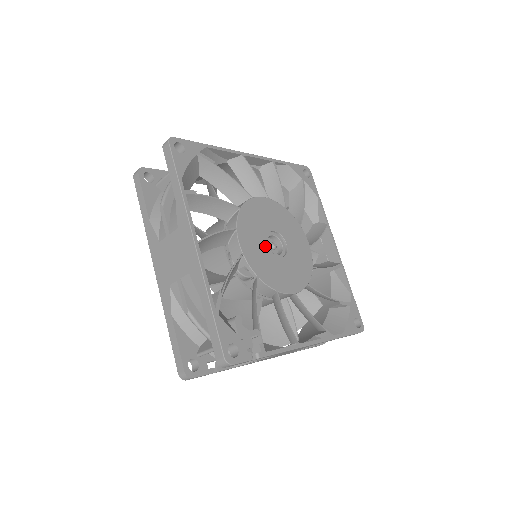
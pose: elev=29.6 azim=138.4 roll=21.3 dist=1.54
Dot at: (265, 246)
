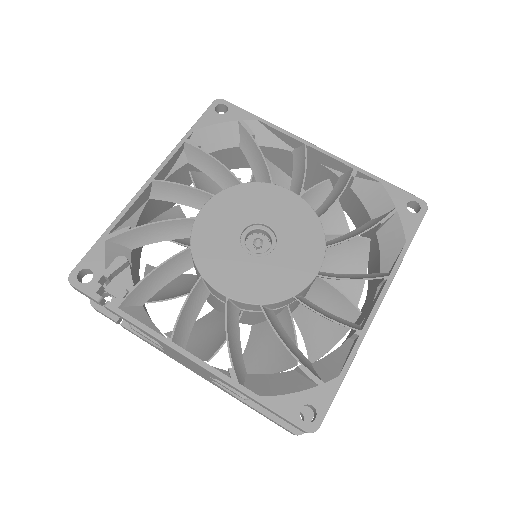
Dot at: (236, 230)
